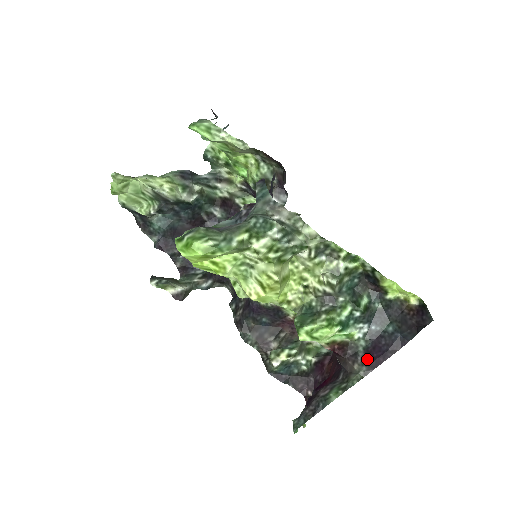
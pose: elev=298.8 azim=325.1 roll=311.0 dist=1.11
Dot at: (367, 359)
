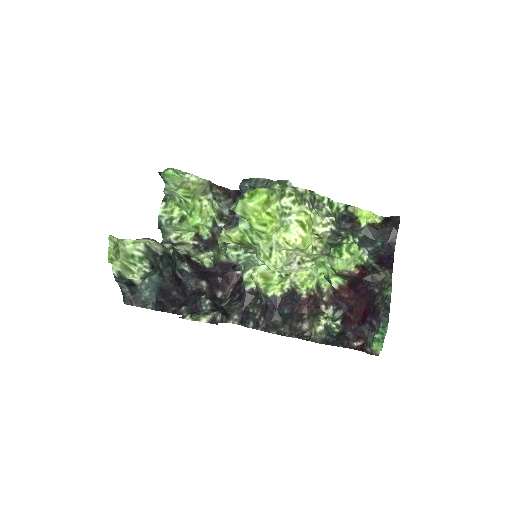
Dot at: (383, 266)
